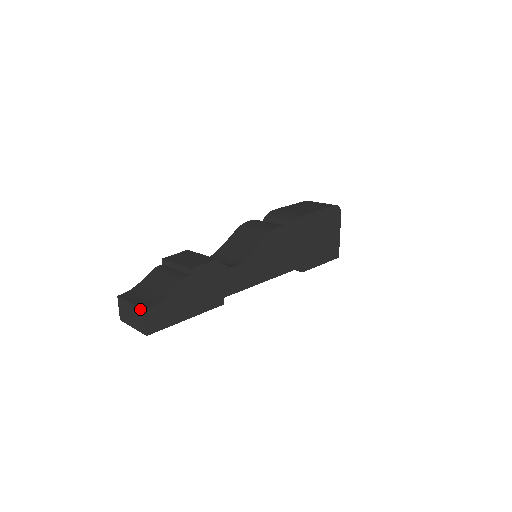
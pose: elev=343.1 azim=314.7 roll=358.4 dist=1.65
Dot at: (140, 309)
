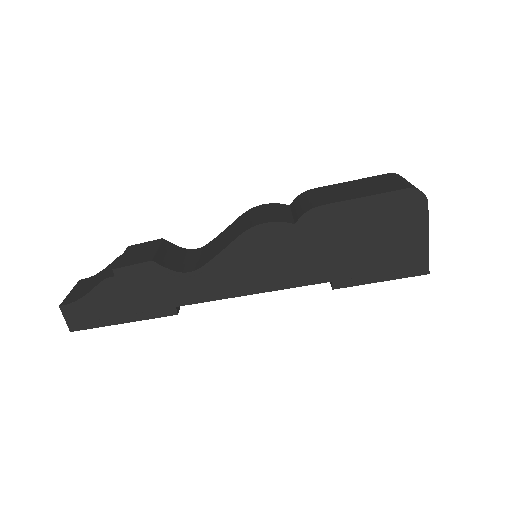
Dot at: (62, 303)
